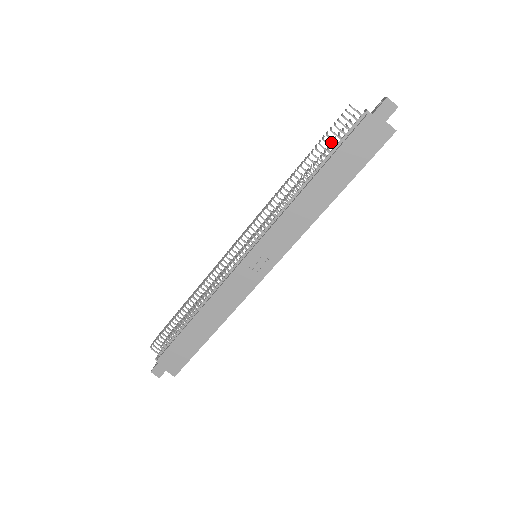
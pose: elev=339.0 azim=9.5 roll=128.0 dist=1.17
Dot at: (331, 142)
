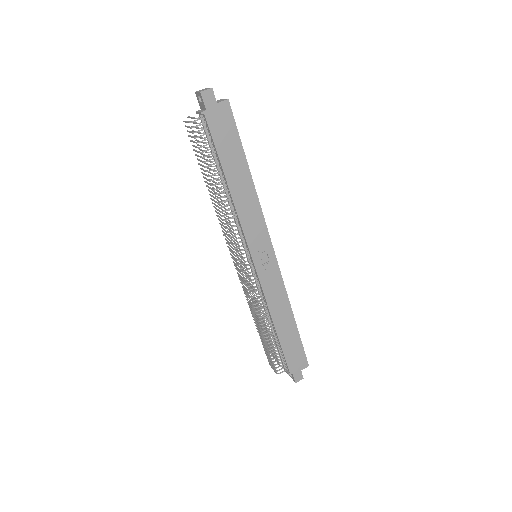
Dot at: occluded
